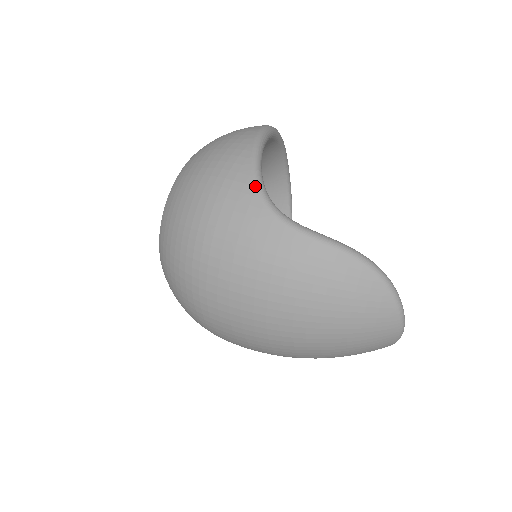
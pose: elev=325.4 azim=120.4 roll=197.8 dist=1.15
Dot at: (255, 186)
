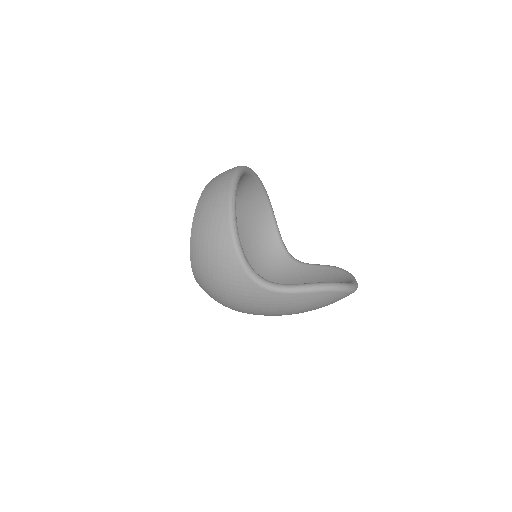
Dot at: (249, 277)
